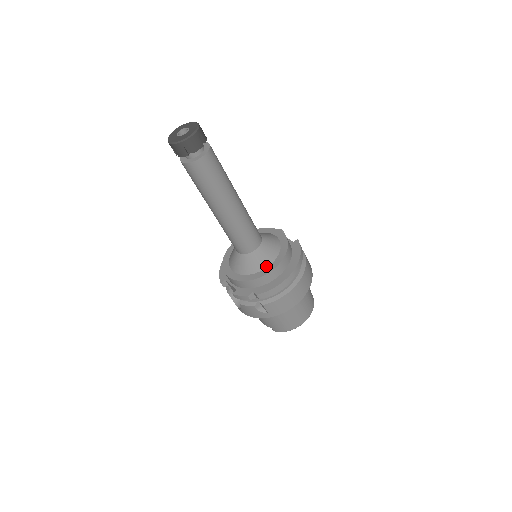
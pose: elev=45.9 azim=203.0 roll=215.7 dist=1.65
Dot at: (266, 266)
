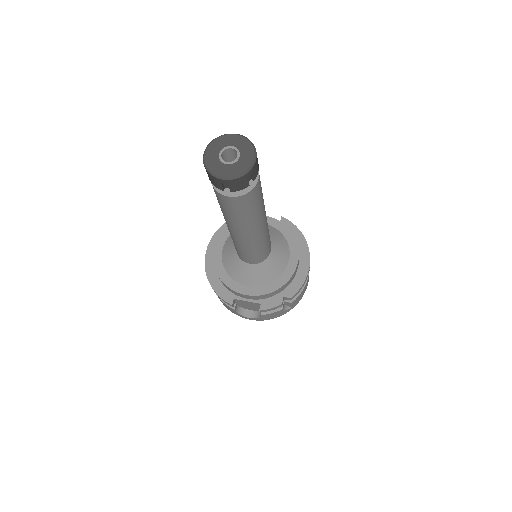
Dot at: (287, 263)
